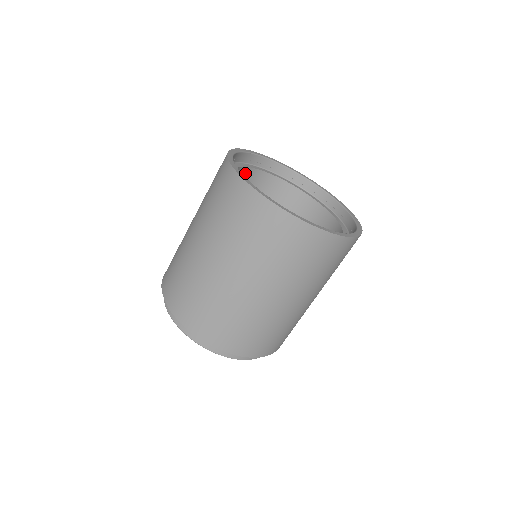
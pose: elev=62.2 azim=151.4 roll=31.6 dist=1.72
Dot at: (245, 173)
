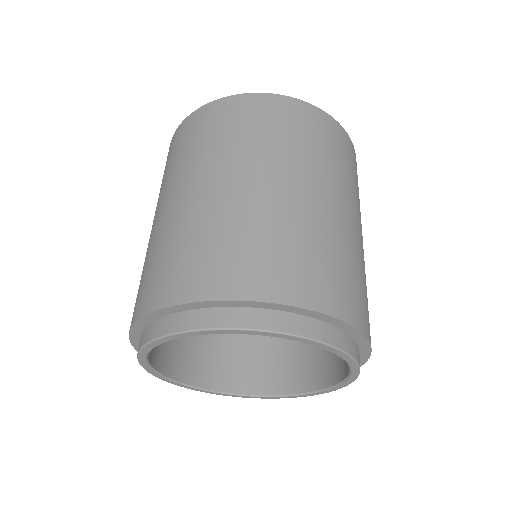
Dot at: occluded
